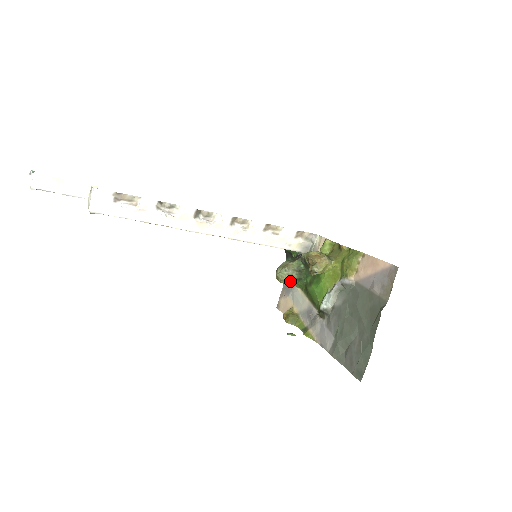
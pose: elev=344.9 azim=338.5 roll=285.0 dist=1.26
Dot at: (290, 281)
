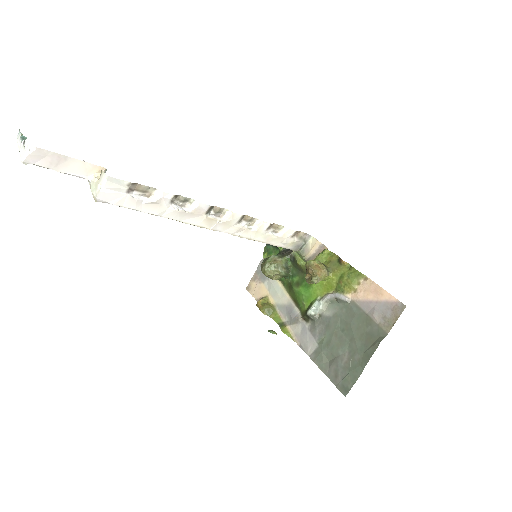
Dot at: (276, 276)
